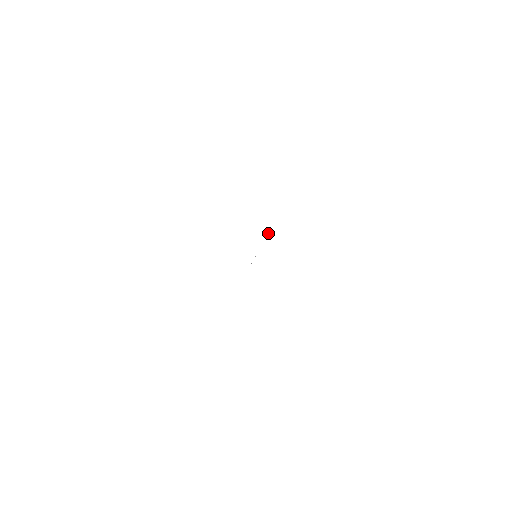
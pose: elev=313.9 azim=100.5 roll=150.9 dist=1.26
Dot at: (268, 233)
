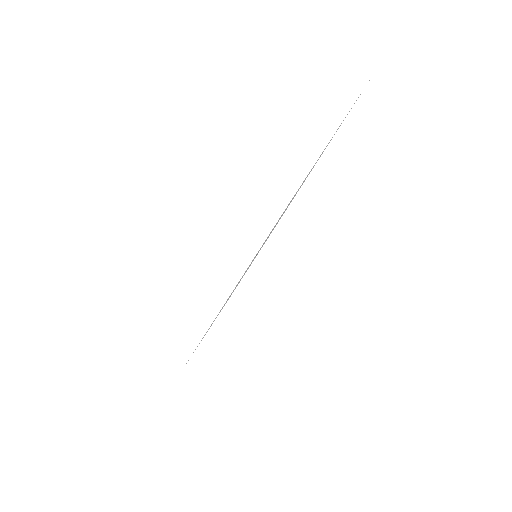
Dot at: occluded
